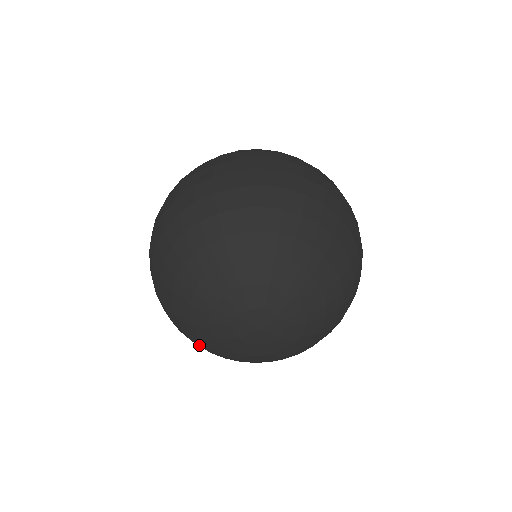
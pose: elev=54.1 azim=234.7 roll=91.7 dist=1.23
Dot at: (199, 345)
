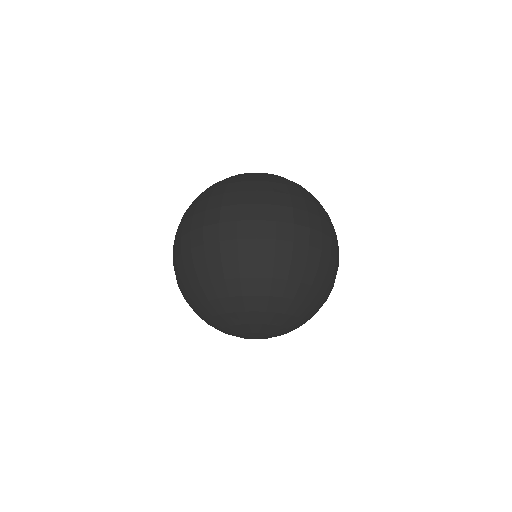
Dot at: occluded
